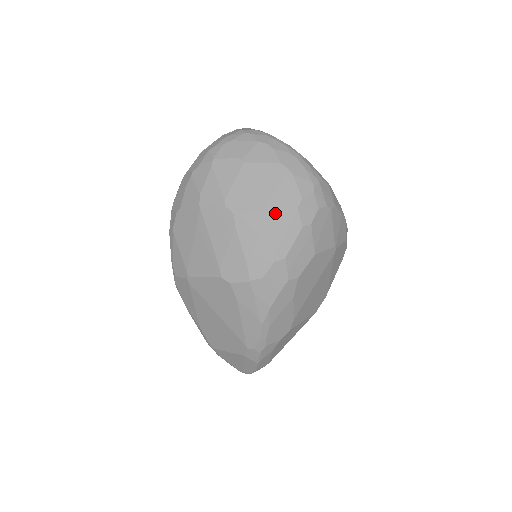
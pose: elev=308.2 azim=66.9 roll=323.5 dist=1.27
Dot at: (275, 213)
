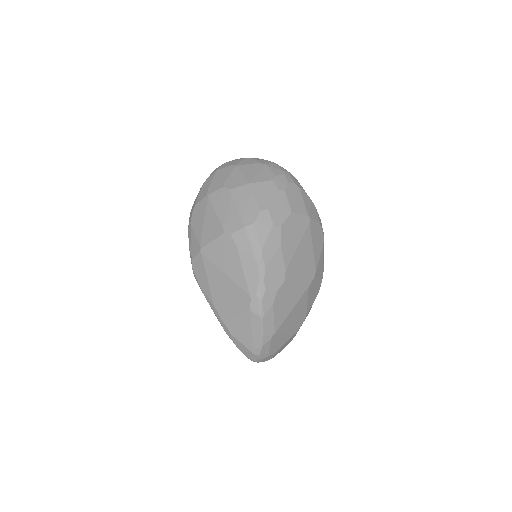
Dot at: (258, 184)
